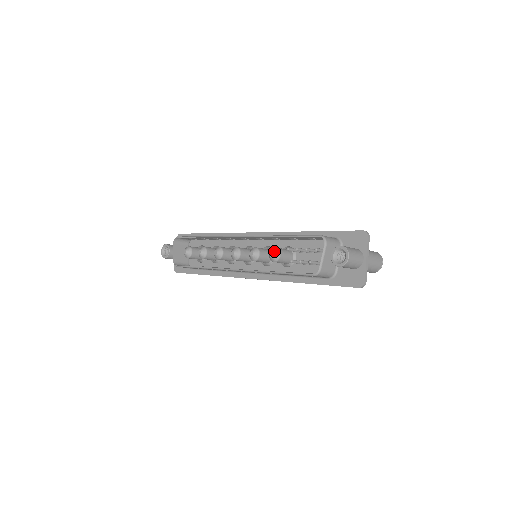
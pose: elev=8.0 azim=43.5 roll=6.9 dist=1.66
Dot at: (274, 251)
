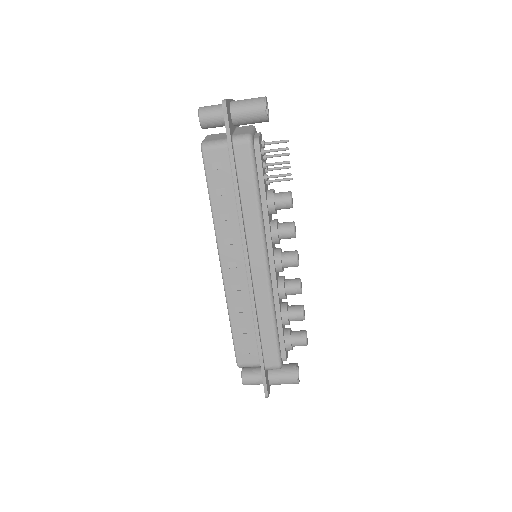
Dot at: occluded
